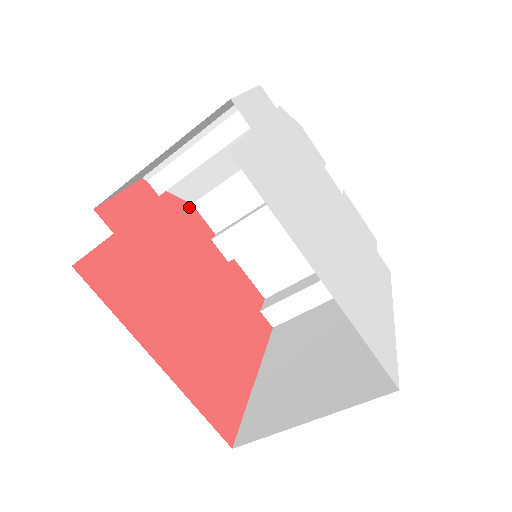
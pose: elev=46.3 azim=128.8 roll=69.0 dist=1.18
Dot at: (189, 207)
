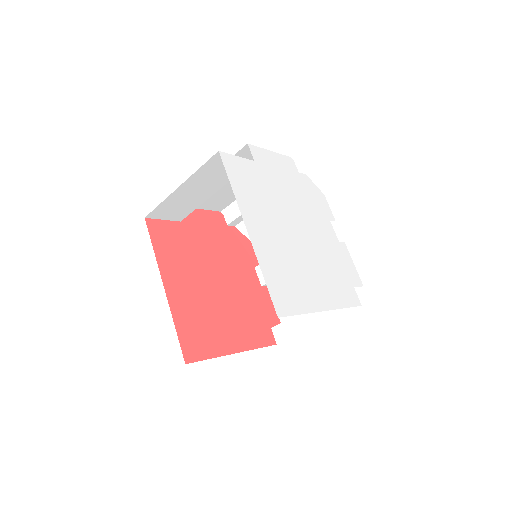
Dot at: (248, 243)
